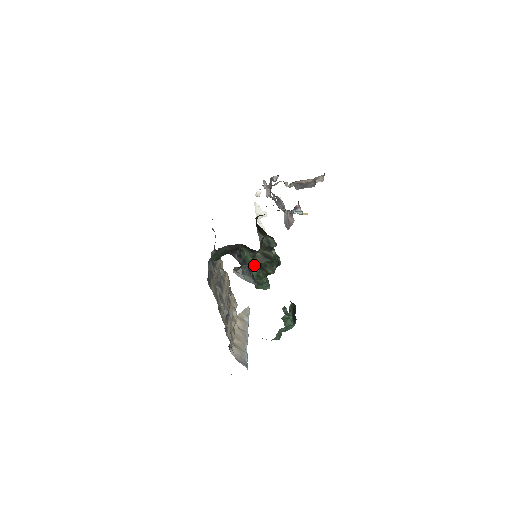
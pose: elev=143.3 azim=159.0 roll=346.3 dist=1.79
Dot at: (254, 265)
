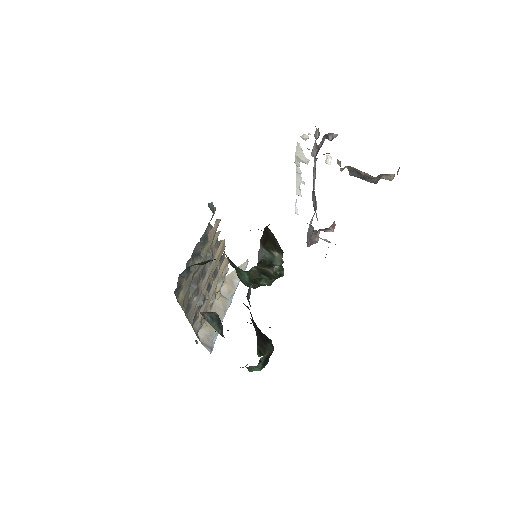
Dot at: (245, 277)
